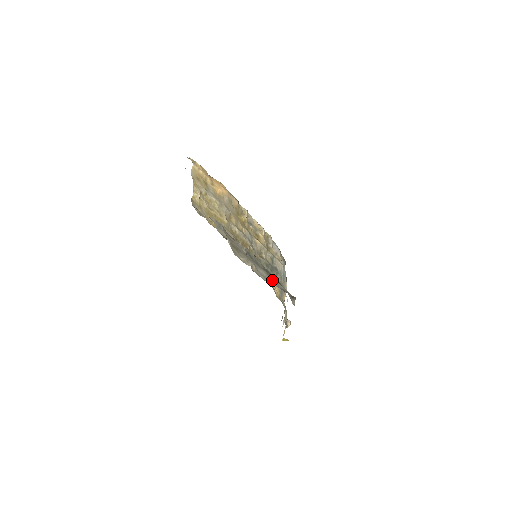
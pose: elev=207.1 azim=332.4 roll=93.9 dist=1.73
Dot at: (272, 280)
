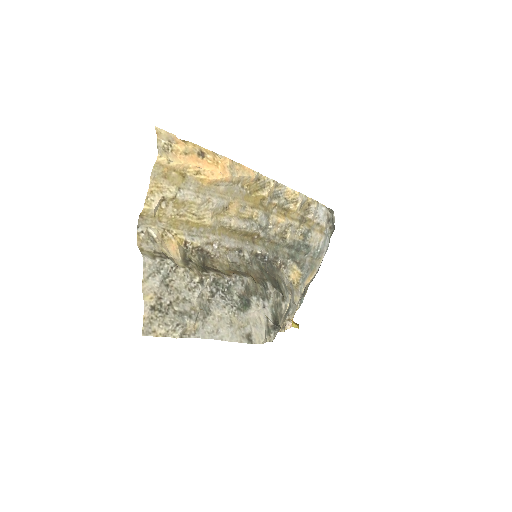
Dot at: (241, 317)
